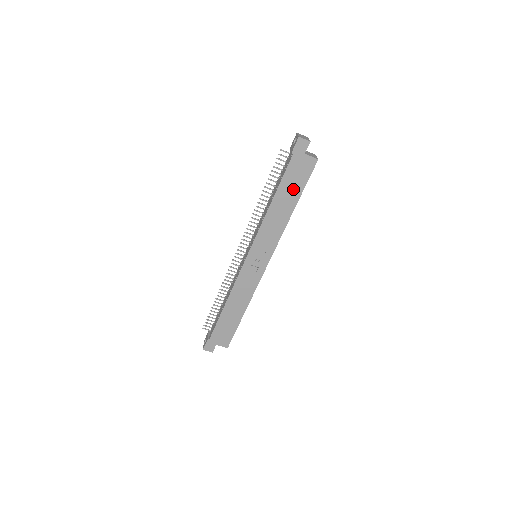
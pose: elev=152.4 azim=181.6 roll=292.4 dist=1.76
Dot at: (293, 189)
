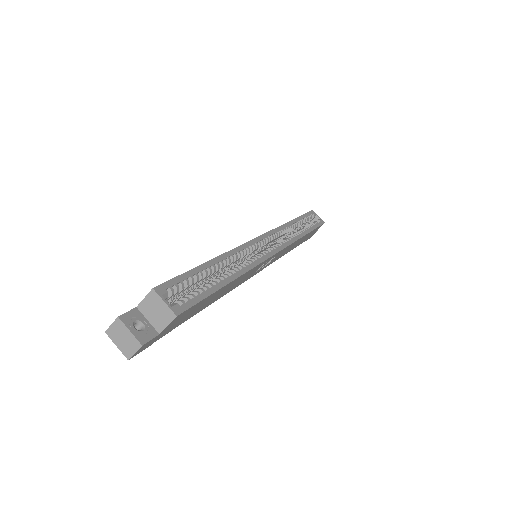
Dot at: (205, 303)
